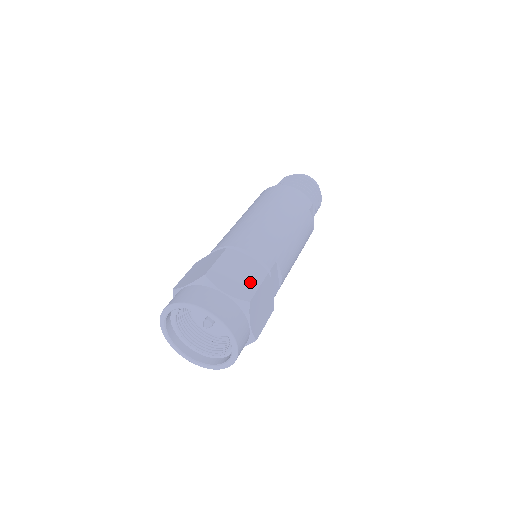
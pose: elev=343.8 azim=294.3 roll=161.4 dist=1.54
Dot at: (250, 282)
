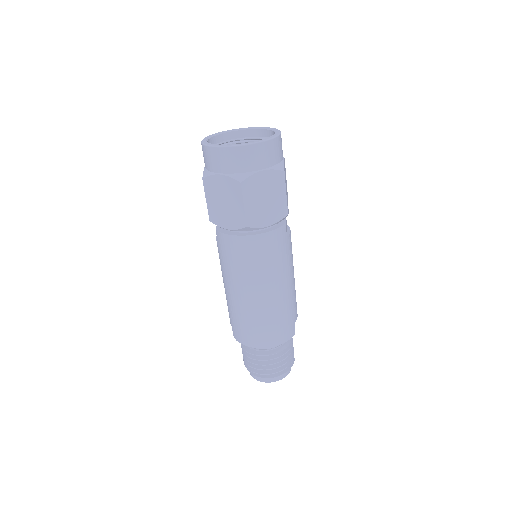
Dot at: occluded
